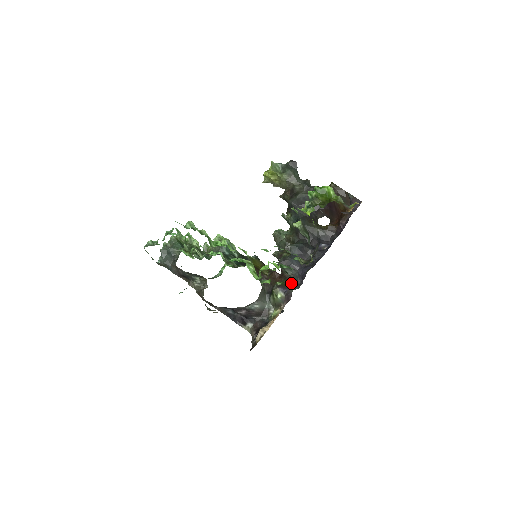
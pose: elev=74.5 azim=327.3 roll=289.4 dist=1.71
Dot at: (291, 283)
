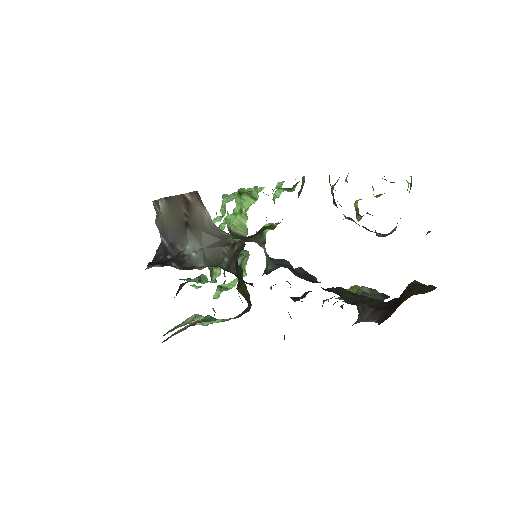
Dot at: occluded
